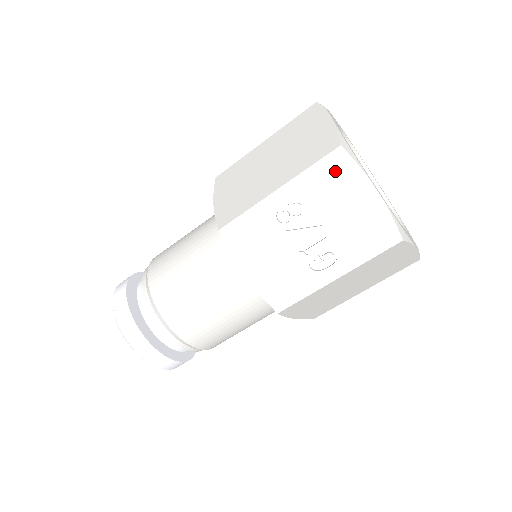
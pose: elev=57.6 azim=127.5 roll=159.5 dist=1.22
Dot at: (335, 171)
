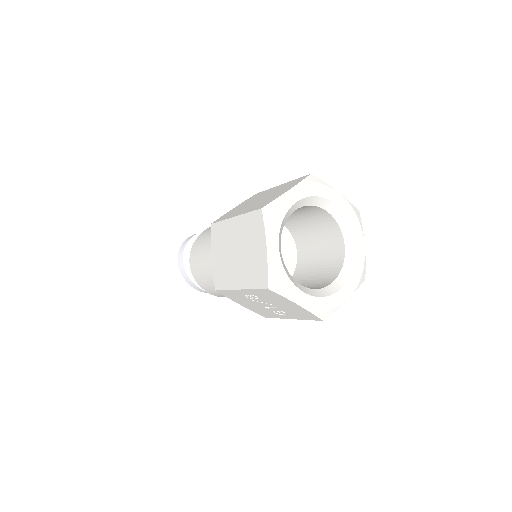
Dot at: (270, 294)
